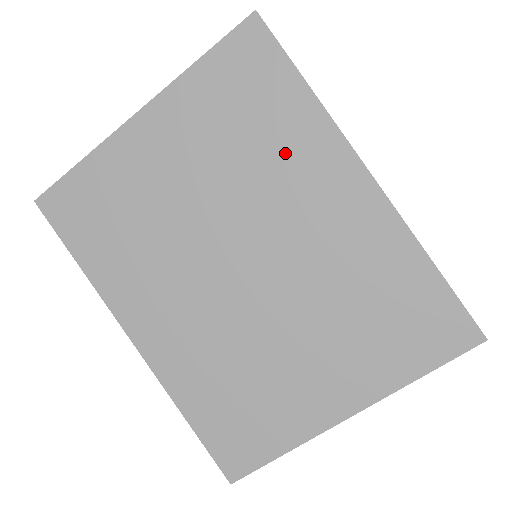
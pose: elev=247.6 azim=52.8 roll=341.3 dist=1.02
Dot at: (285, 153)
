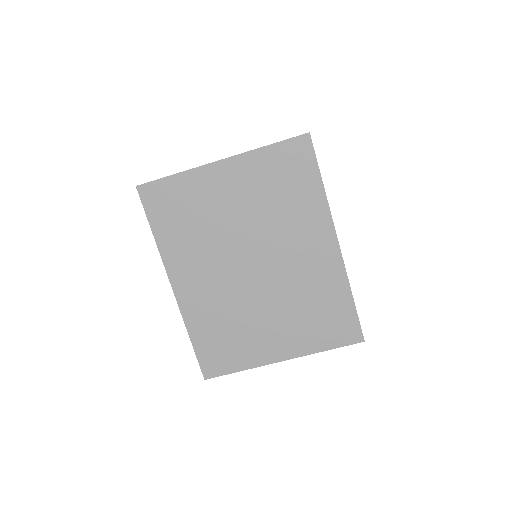
Dot at: (298, 215)
